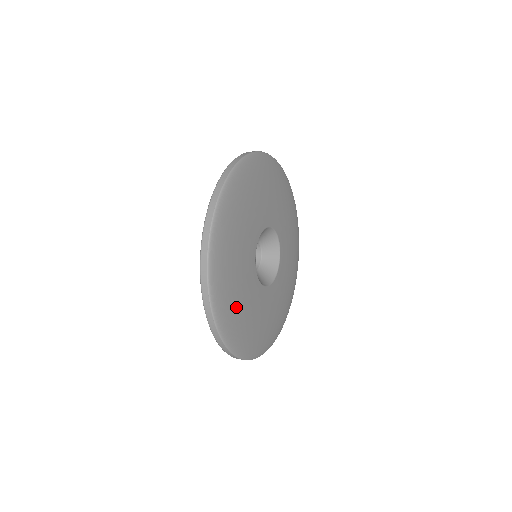
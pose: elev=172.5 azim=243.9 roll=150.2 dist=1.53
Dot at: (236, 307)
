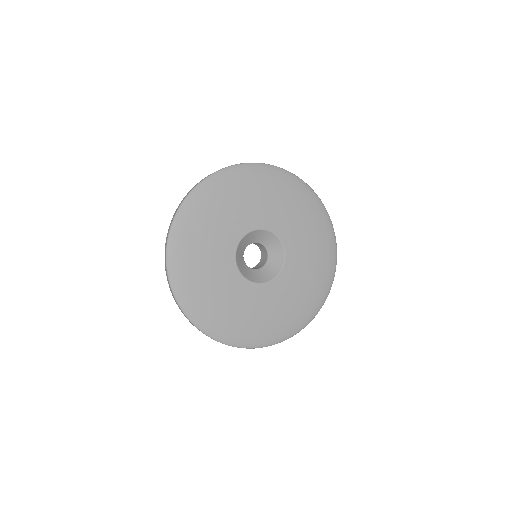
Dot at: (250, 324)
